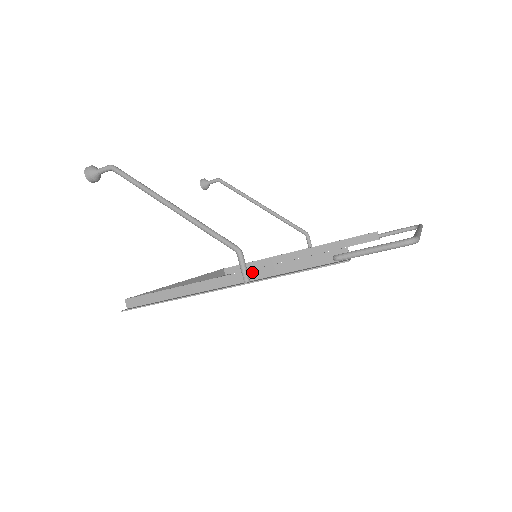
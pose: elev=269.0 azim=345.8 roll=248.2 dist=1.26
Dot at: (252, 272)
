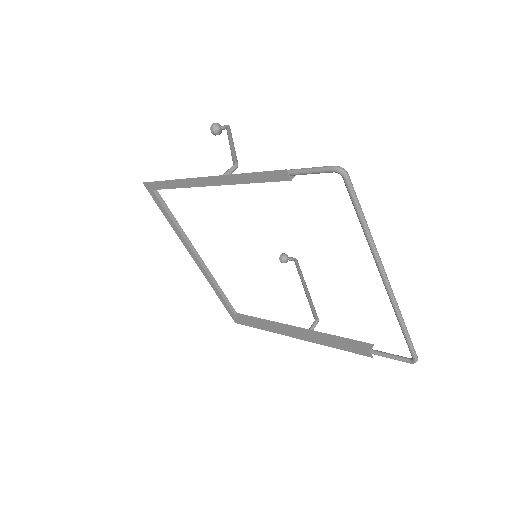
Dot at: occluded
